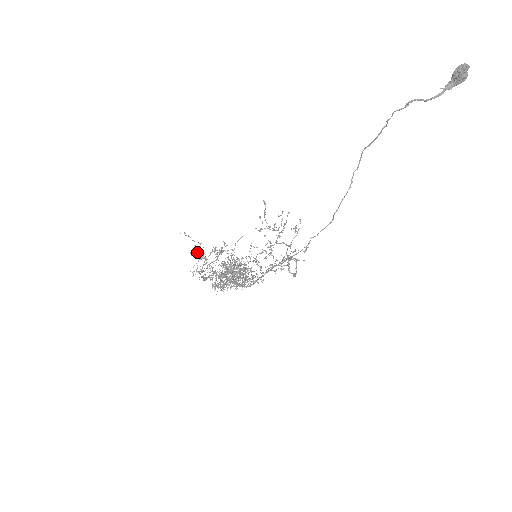
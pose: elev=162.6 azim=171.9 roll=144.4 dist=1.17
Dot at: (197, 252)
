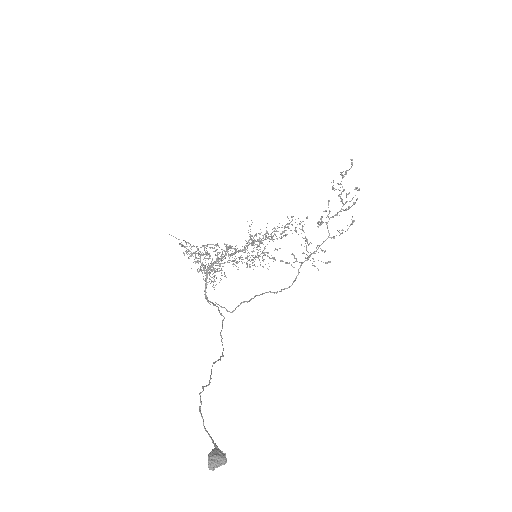
Dot at: occluded
